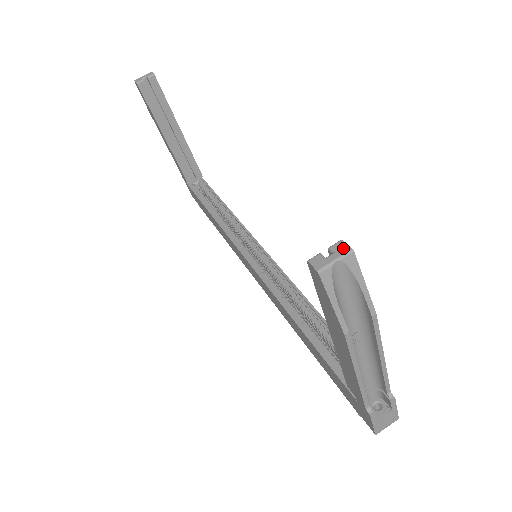
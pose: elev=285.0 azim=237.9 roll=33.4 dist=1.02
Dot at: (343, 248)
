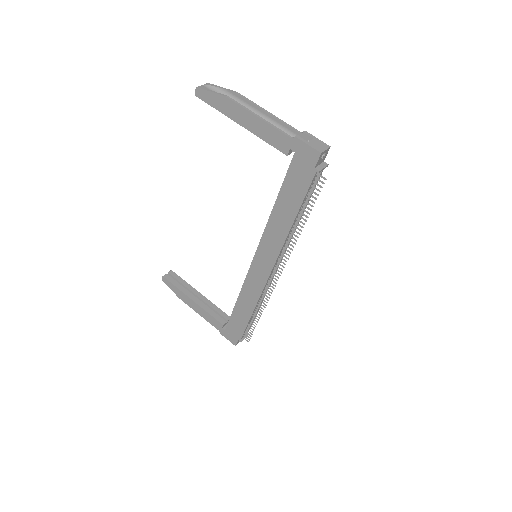
Dot at: occluded
